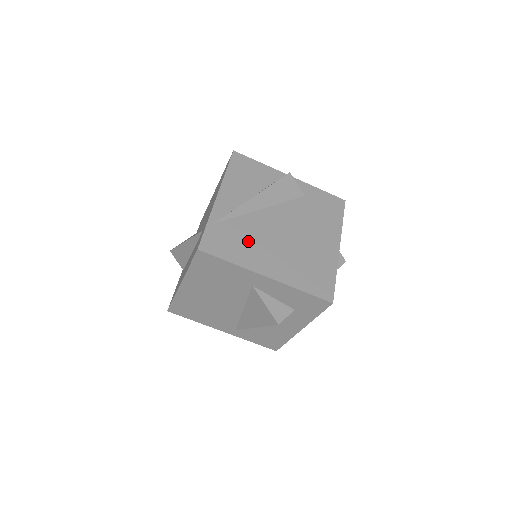
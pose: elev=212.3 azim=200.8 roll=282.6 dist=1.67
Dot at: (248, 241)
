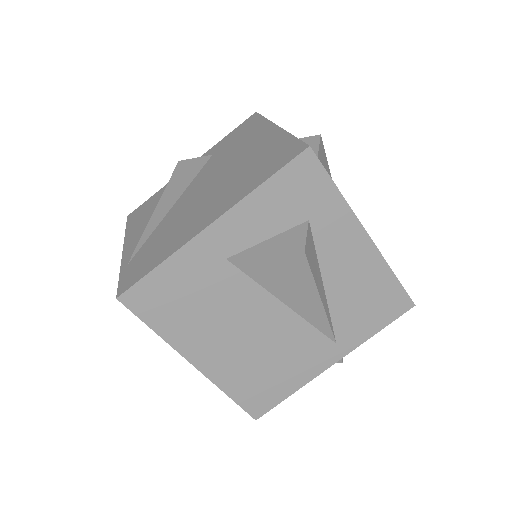
Dot at: (171, 233)
